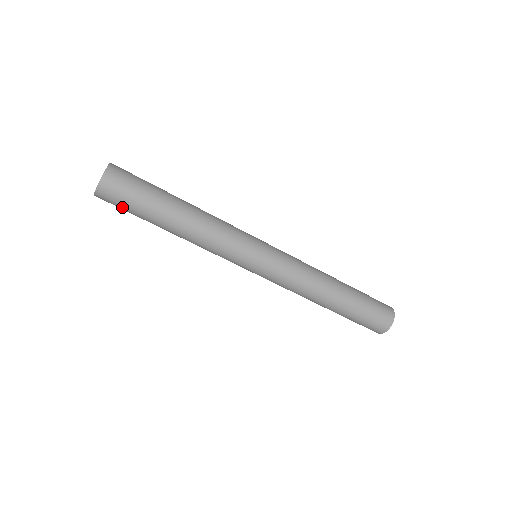
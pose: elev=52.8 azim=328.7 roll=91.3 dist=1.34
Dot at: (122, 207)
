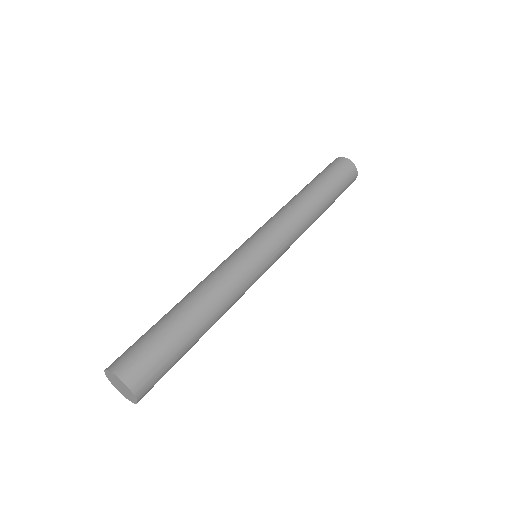
Dot at: occluded
